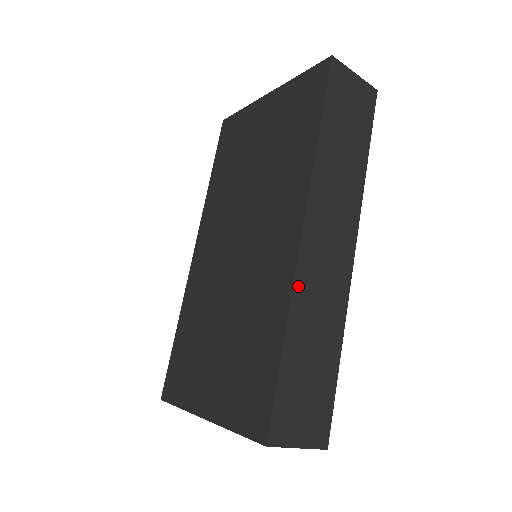
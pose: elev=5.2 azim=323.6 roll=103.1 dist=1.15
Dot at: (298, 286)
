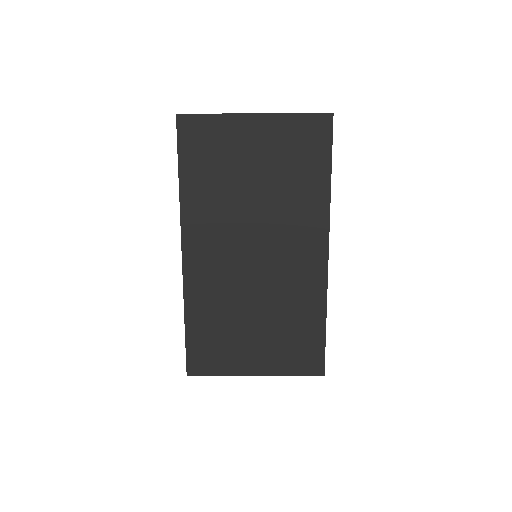
Dot at: (327, 287)
